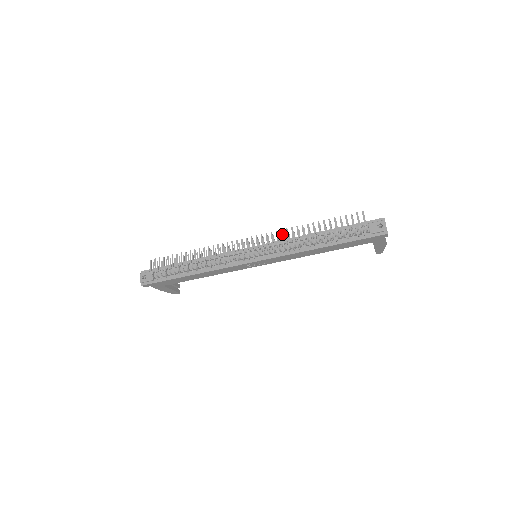
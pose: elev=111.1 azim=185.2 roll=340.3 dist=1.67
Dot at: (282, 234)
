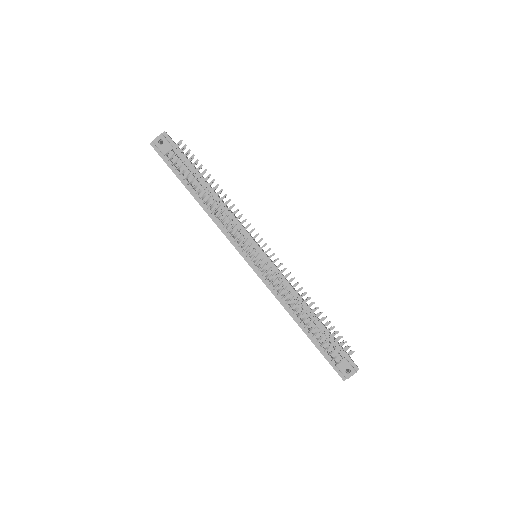
Dot at: (290, 281)
